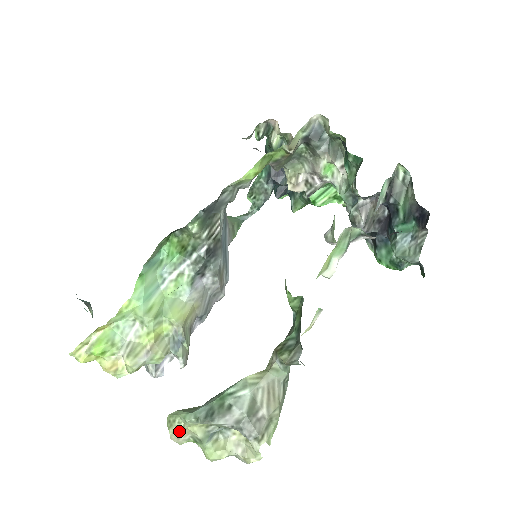
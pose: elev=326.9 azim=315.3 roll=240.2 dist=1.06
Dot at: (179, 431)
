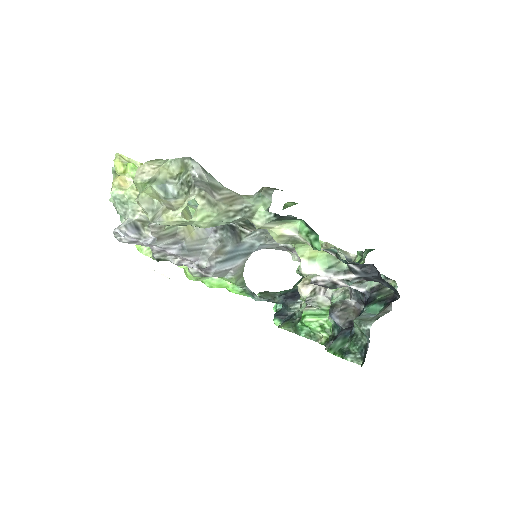
Dot at: (152, 166)
